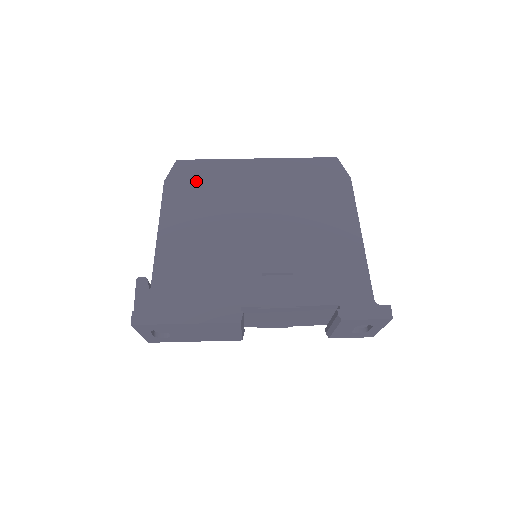
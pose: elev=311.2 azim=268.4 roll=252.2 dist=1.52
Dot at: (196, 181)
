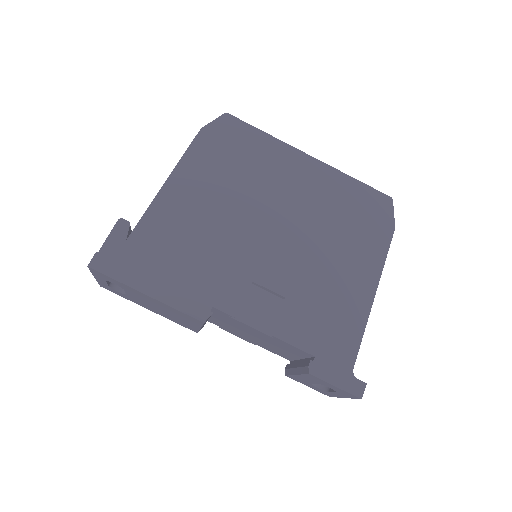
Dot at: (235, 146)
